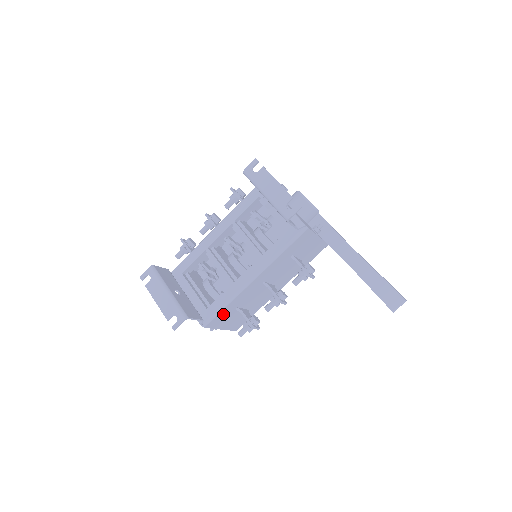
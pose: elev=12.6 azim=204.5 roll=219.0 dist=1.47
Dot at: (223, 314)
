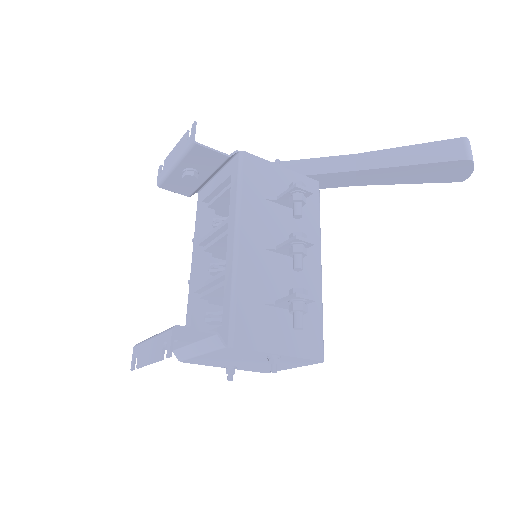
Dot at: (247, 316)
